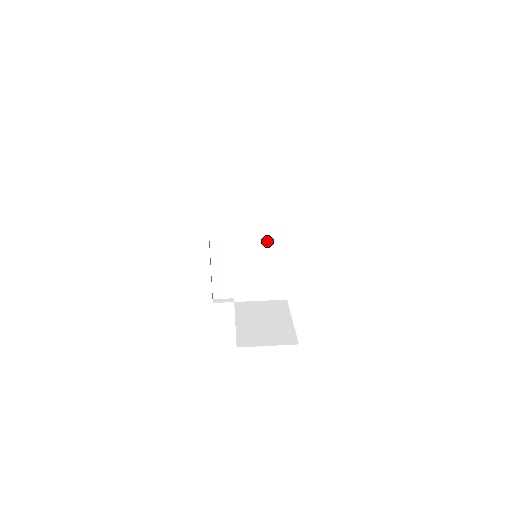
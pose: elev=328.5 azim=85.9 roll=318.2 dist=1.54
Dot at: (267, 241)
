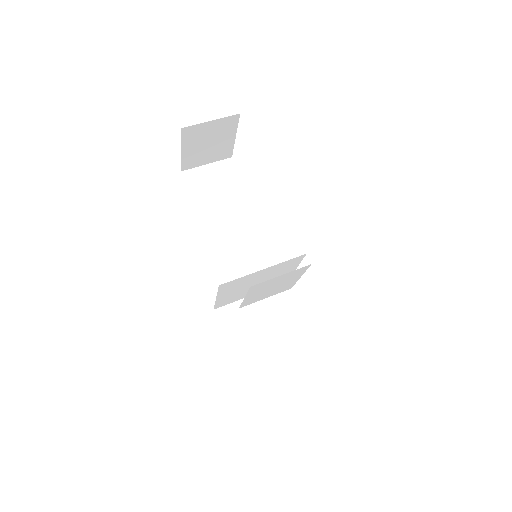
Dot at: (287, 274)
